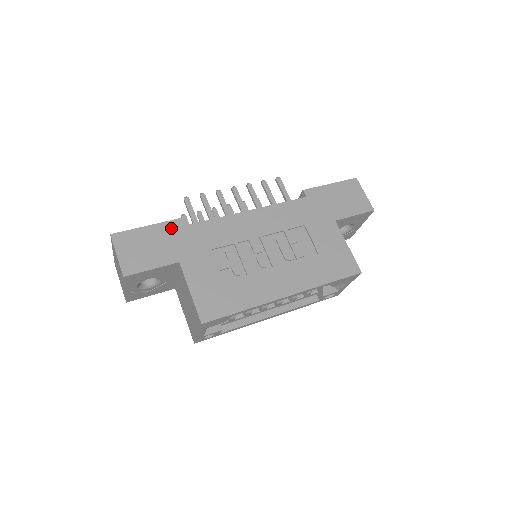
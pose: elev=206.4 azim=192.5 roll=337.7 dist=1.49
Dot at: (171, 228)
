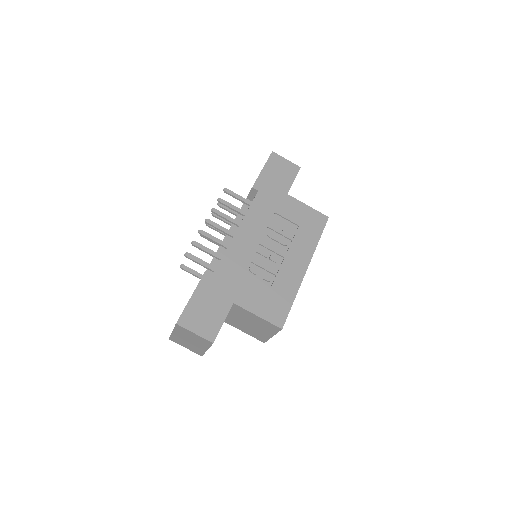
Dot at: (206, 285)
